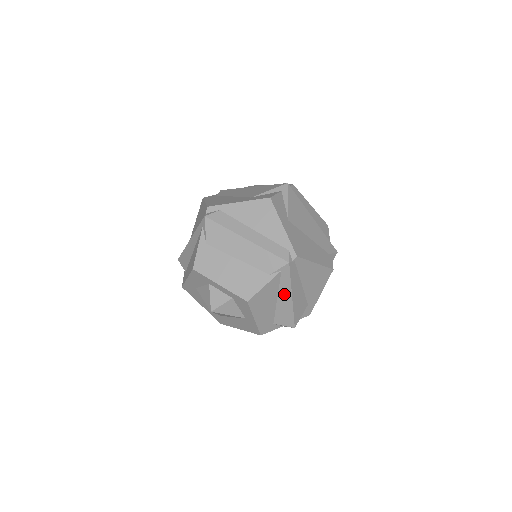
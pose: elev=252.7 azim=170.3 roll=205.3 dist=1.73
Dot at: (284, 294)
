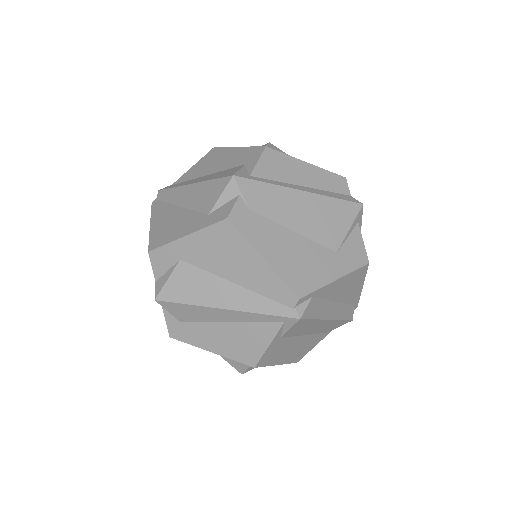
Dot at: occluded
